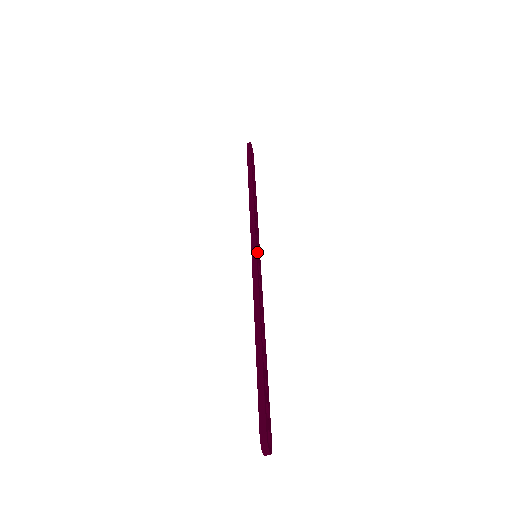
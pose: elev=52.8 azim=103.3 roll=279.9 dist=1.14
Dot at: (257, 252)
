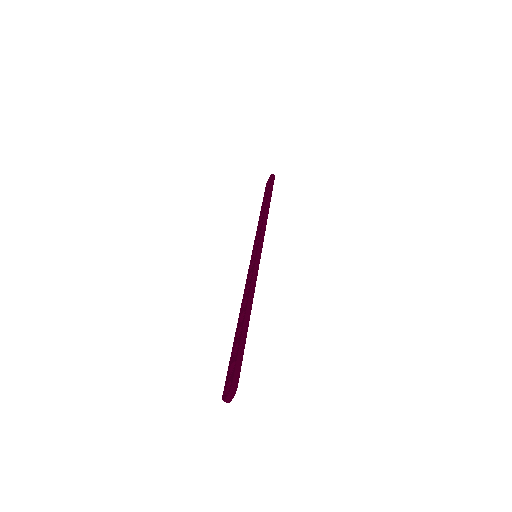
Dot at: occluded
